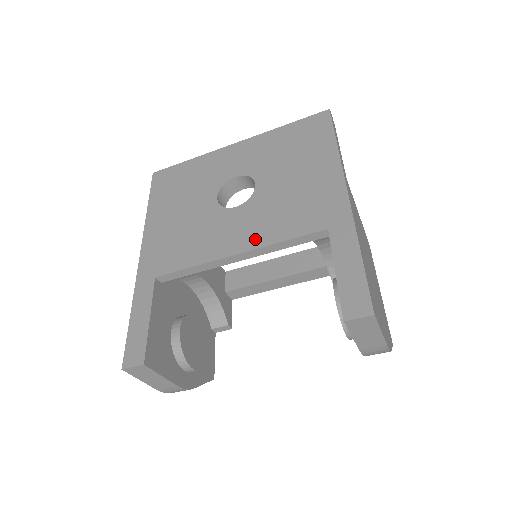
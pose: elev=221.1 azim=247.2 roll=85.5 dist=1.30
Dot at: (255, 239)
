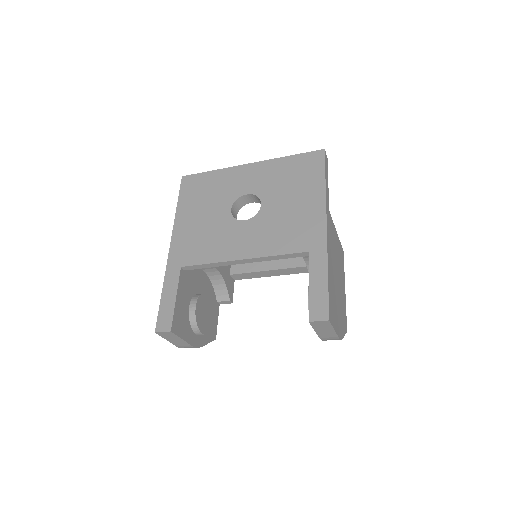
Dot at: (256, 250)
